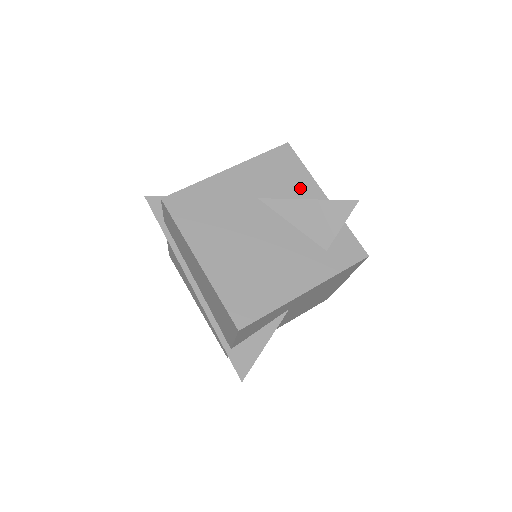
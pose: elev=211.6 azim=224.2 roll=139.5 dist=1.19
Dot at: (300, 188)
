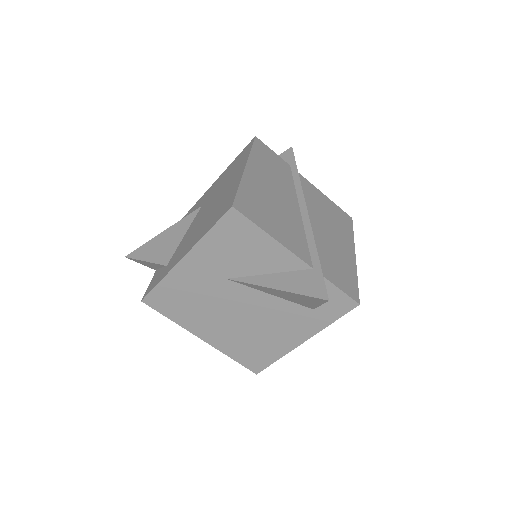
Dot at: (266, 257)
